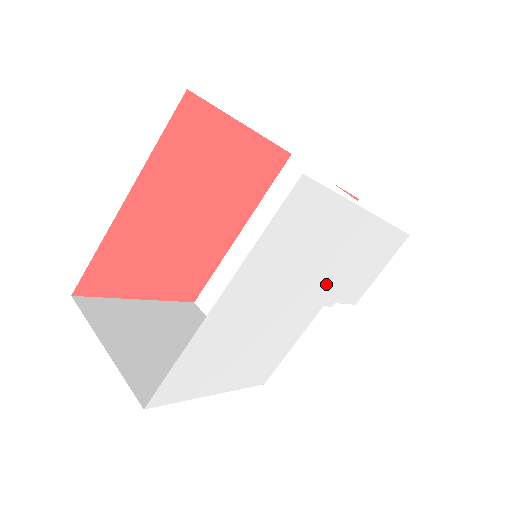
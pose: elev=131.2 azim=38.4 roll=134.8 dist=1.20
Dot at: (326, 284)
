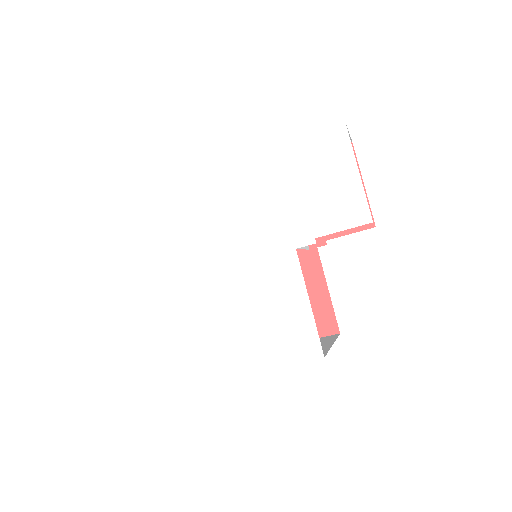
Dot at: (264, 231)
